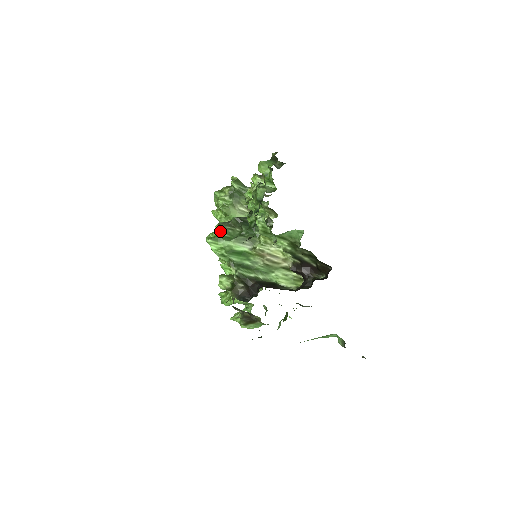
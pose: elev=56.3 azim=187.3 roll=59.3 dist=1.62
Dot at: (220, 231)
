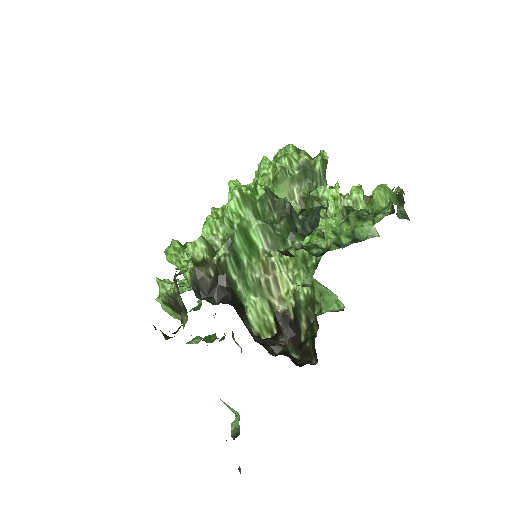
Dot at: (258, 196)
